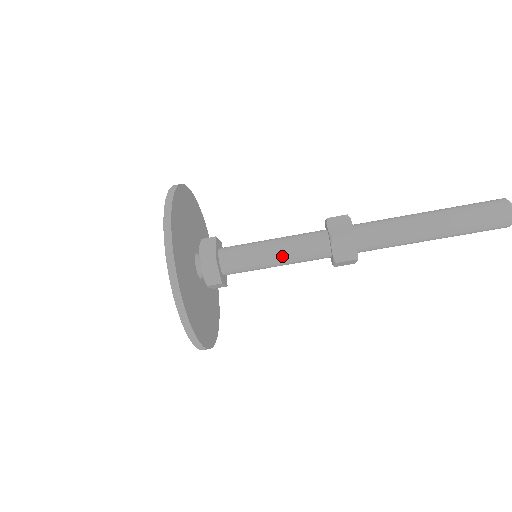
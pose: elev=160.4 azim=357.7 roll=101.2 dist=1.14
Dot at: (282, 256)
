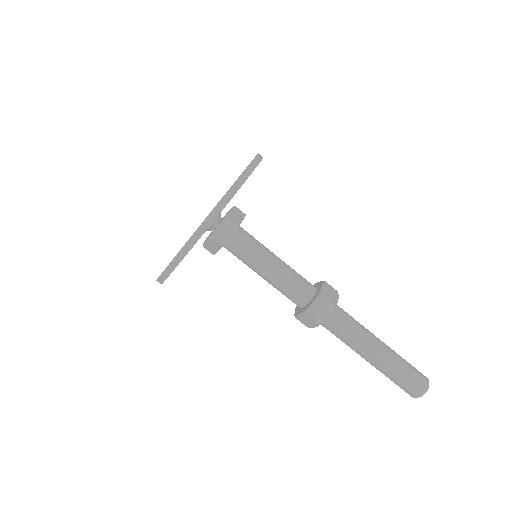
Dot at: (269, 281)
